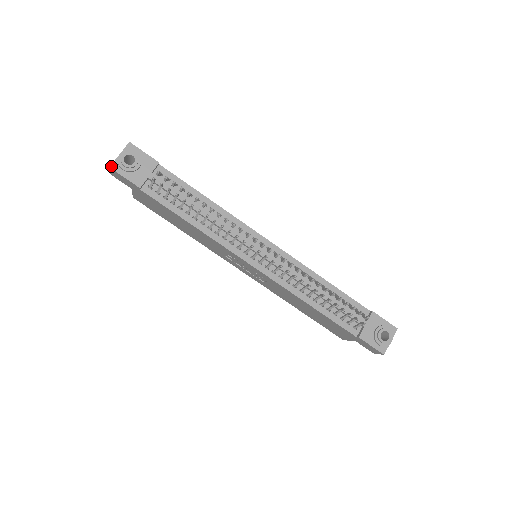
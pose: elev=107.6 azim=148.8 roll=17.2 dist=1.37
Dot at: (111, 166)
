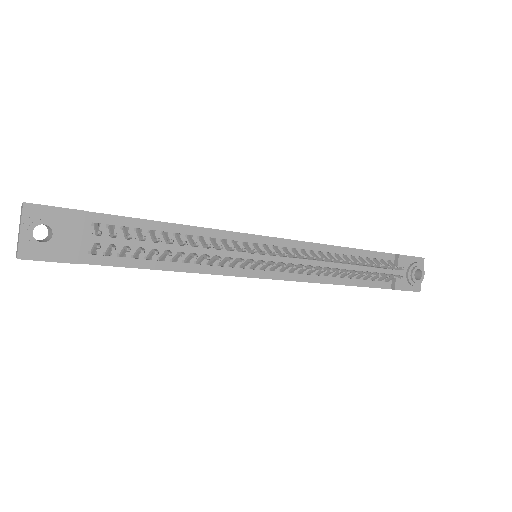
Dot at: (18, 256)
